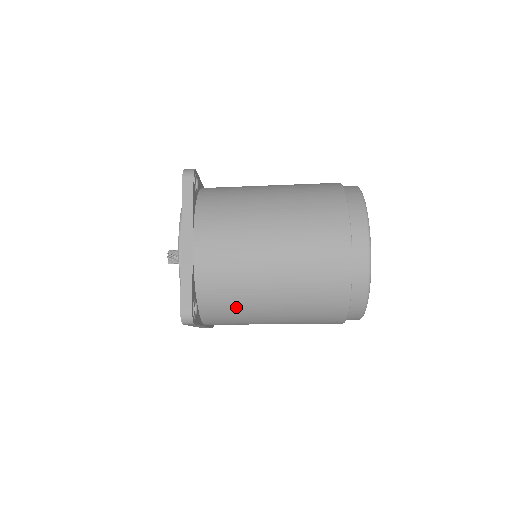
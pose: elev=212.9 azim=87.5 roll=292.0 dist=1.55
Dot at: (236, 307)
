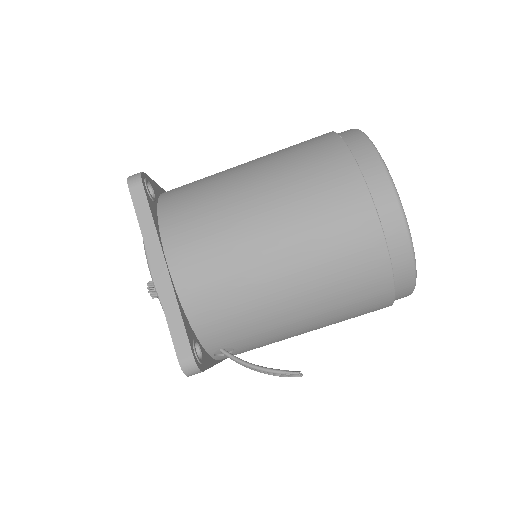
Dot at: (204, 195)
